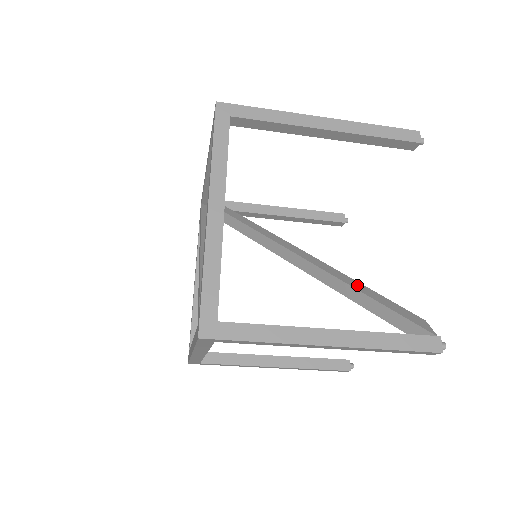
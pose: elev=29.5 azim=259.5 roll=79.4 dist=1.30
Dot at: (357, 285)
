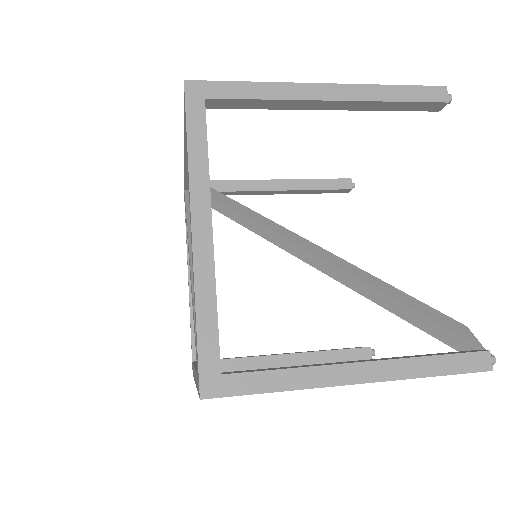
Dot at: (380, 284)
